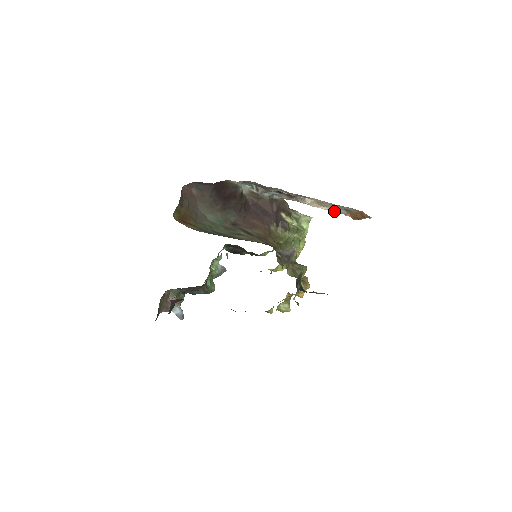
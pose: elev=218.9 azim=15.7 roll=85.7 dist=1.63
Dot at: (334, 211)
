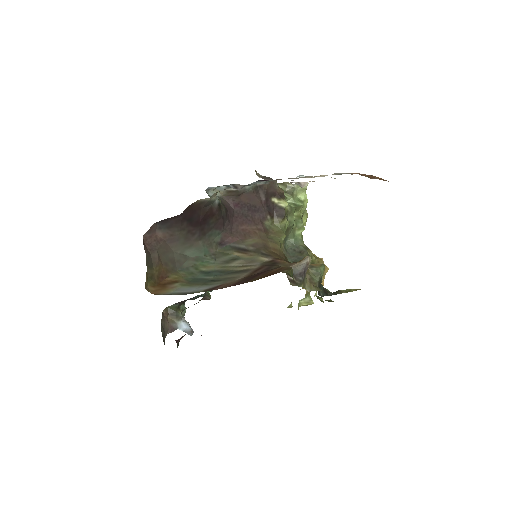
Dot at: (336, 174)
